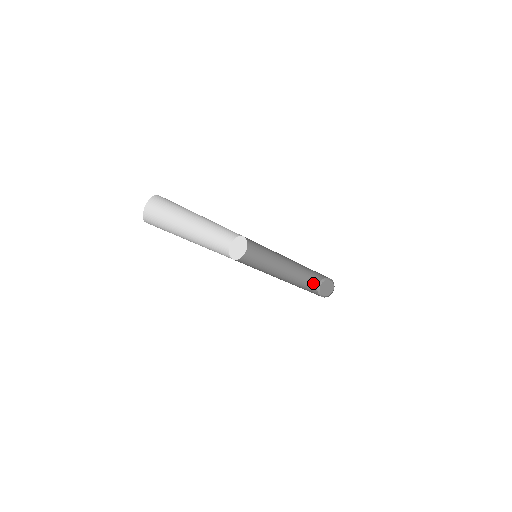
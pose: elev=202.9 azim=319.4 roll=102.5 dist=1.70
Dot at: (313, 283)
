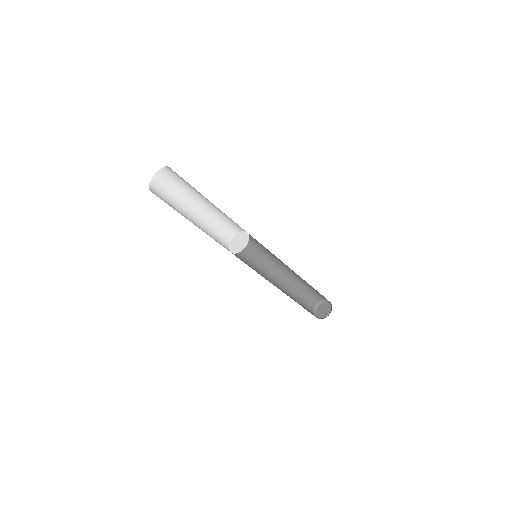
Dot at: (309, 308)
